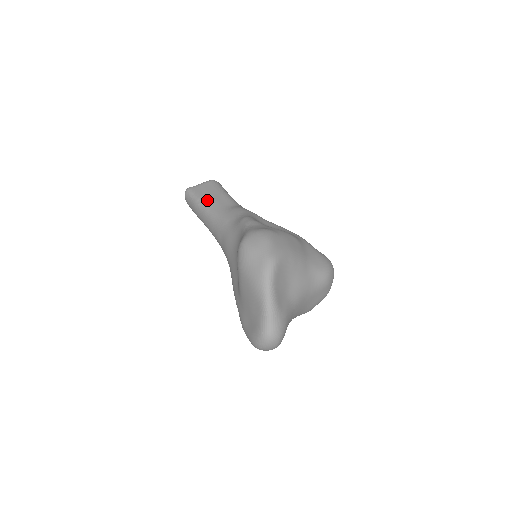
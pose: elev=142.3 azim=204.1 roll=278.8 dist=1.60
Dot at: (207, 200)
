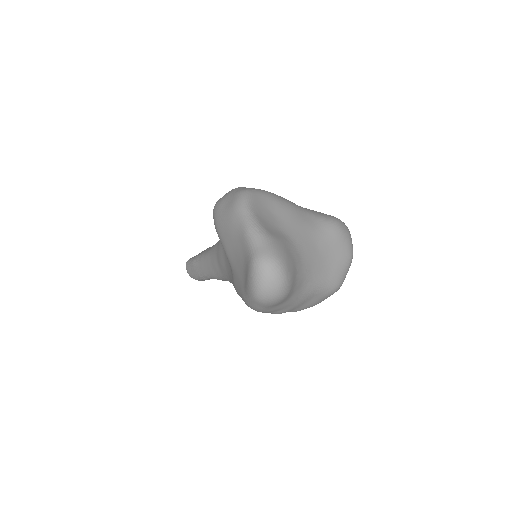
Dot at: occluded
